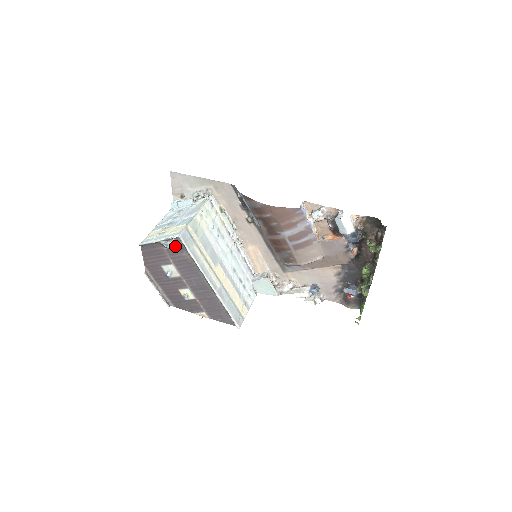
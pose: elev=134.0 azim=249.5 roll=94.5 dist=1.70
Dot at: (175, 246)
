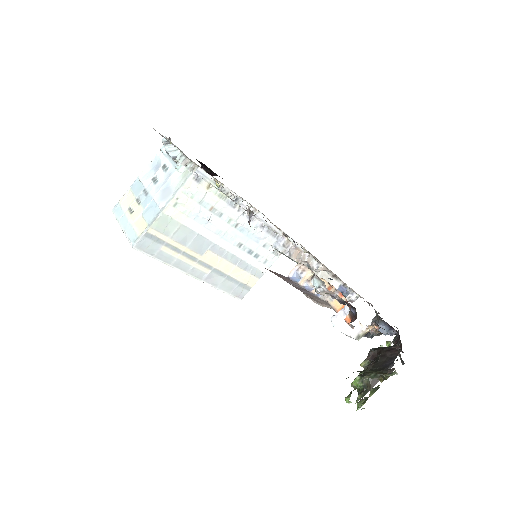
Dot at: occluded
